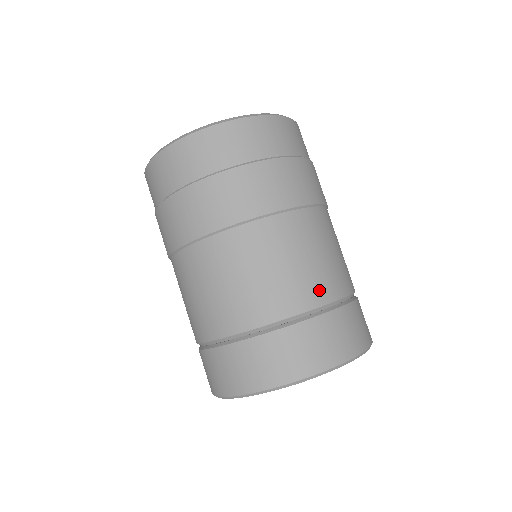
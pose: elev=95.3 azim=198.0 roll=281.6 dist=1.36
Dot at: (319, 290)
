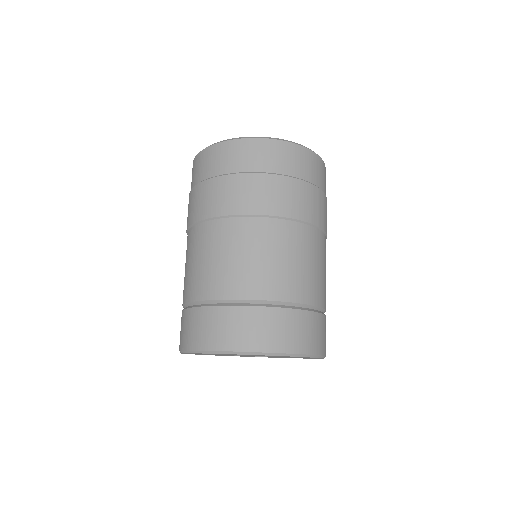
Dot at: (217, 286)
